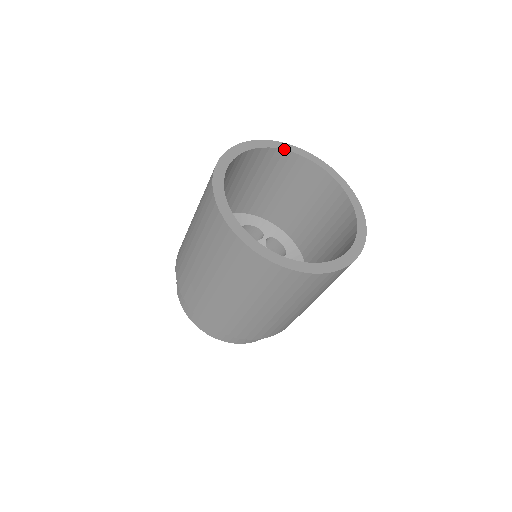
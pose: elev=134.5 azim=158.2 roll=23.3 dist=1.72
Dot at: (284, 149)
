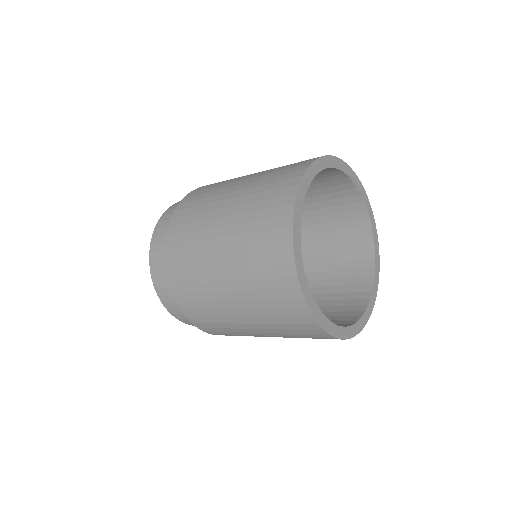
Dot at: (326, 167)
